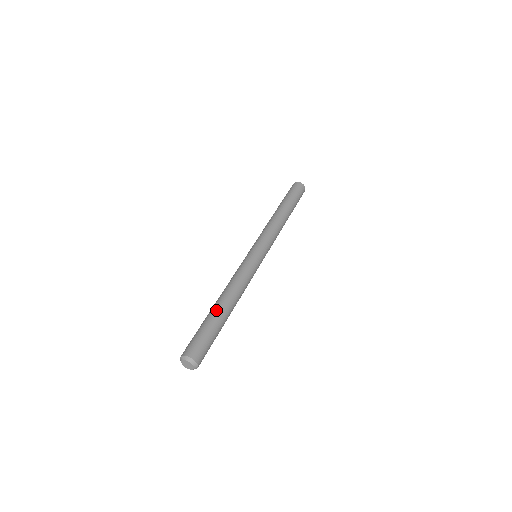
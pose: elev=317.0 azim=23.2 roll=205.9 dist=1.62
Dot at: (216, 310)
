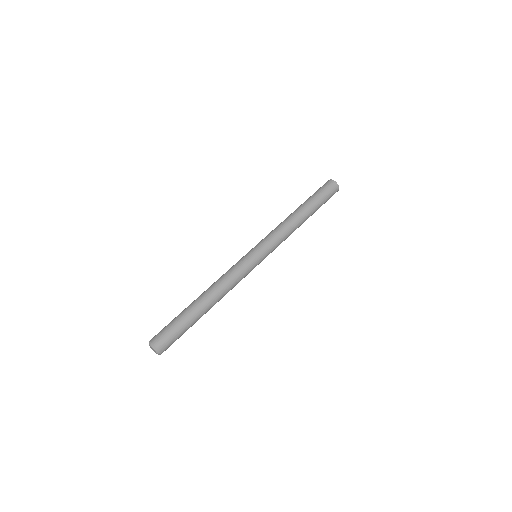
Dot at: (196, 308)
